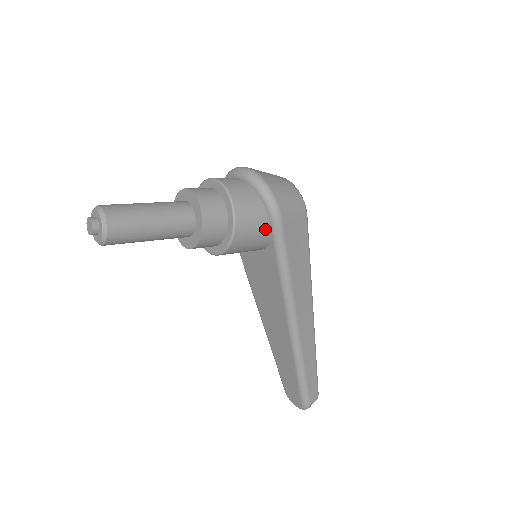
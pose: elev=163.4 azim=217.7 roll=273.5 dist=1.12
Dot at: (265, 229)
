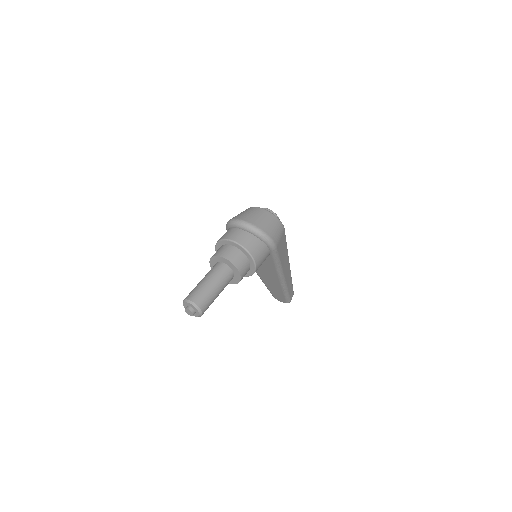
Dot at: (268, 255)
